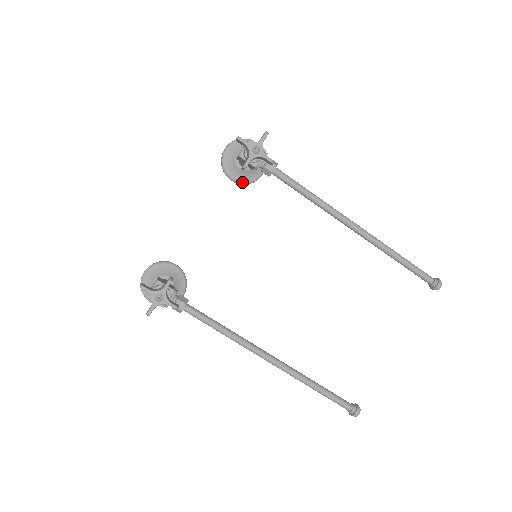
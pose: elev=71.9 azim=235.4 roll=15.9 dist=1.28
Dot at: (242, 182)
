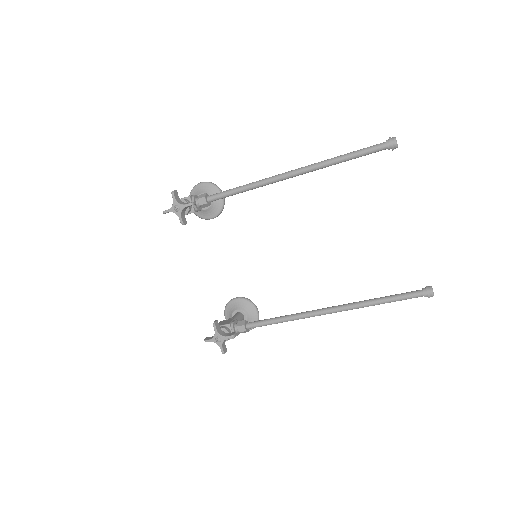
Dot at: (217, 214)
